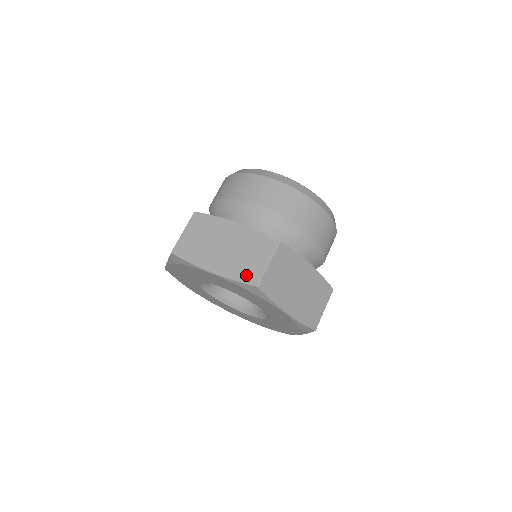
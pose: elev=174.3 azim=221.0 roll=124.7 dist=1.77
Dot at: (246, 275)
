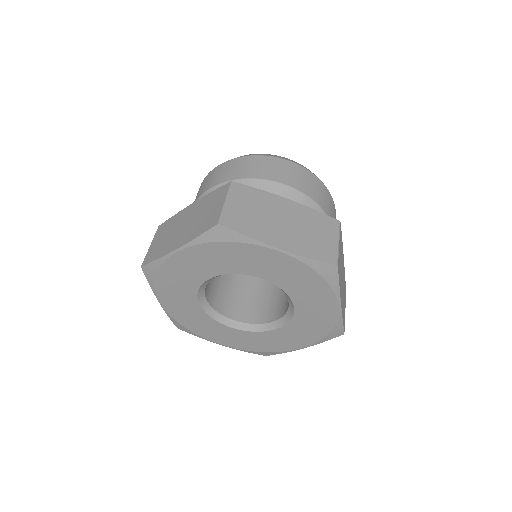
Dot at: (206, 225)
